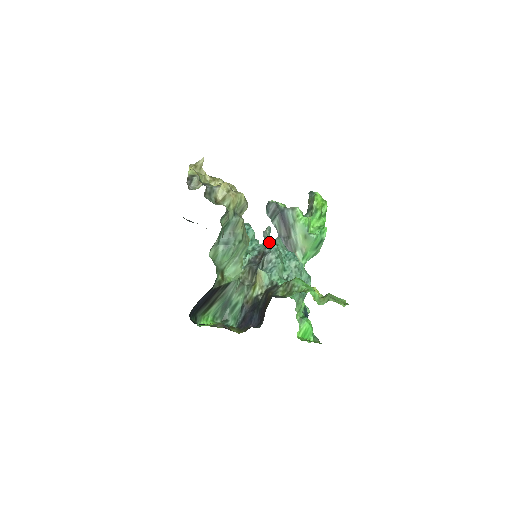
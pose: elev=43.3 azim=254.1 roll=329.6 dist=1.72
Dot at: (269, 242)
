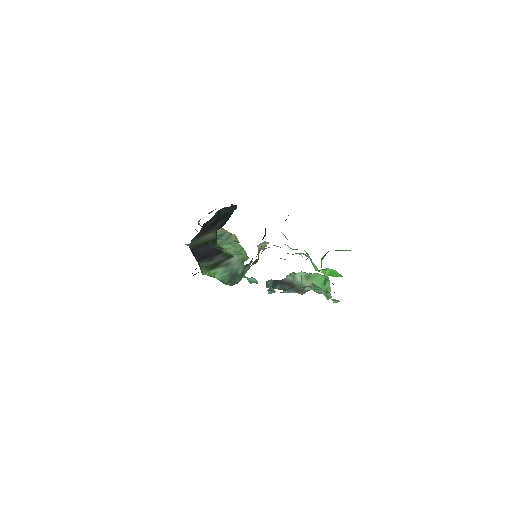
Dot at: occluded
